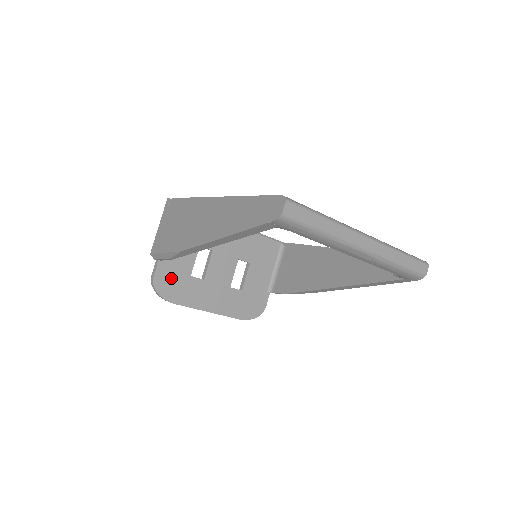
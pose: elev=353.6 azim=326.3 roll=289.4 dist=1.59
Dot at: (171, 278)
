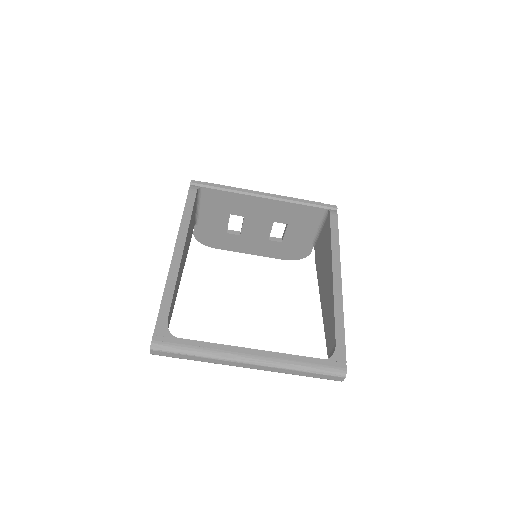
Dot at: (209, 234)
